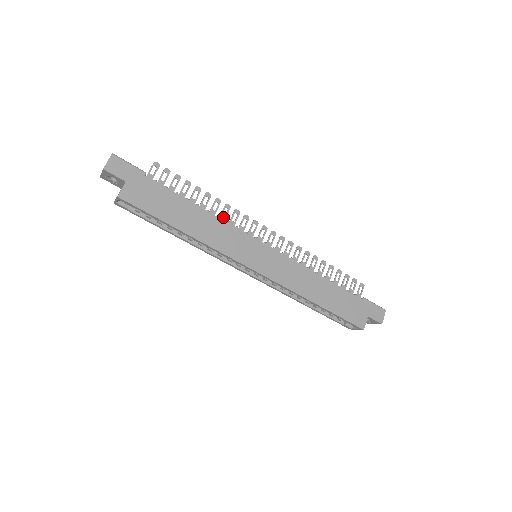
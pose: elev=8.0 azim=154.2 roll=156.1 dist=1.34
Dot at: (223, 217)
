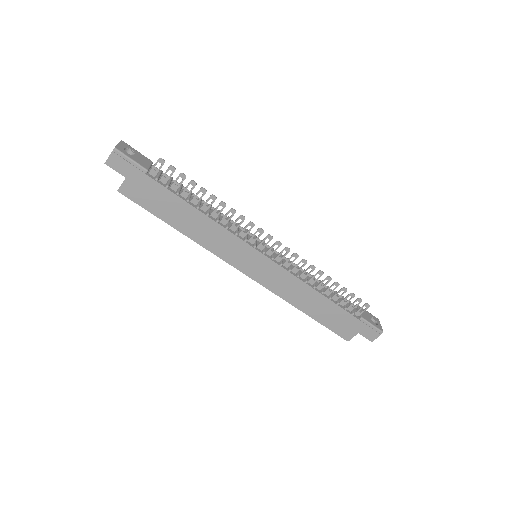
Dot at: (225, 221)
